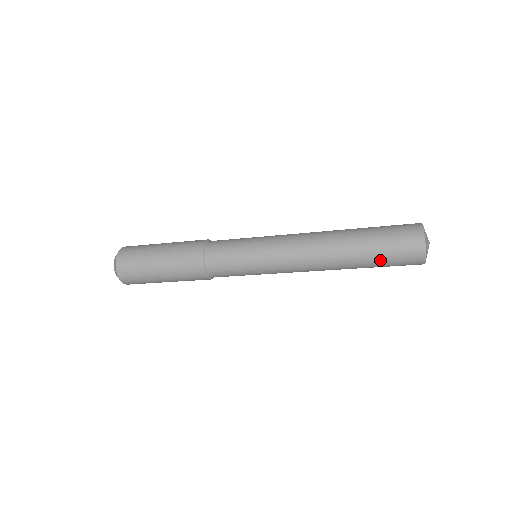
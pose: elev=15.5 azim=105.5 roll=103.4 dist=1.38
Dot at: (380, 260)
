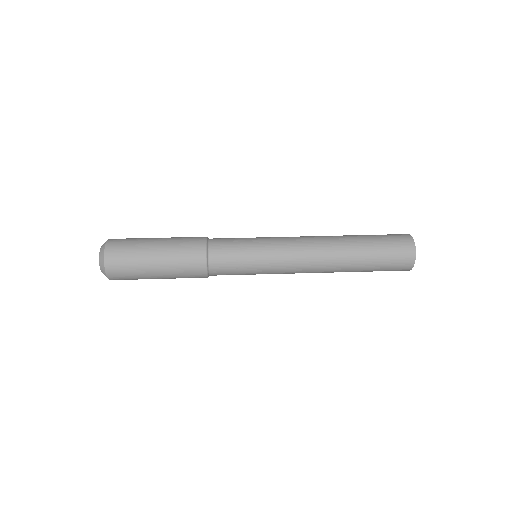
Dot at: (375, 269)
